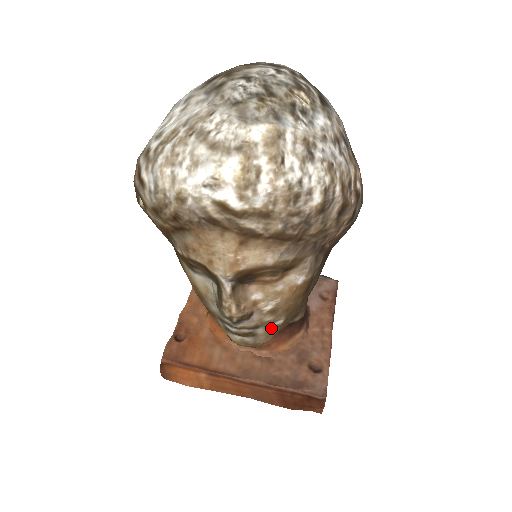
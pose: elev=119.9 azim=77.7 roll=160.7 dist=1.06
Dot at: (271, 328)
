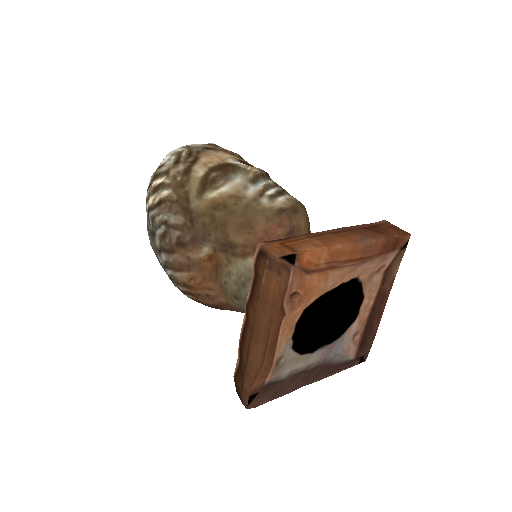
Dot at: occluded
